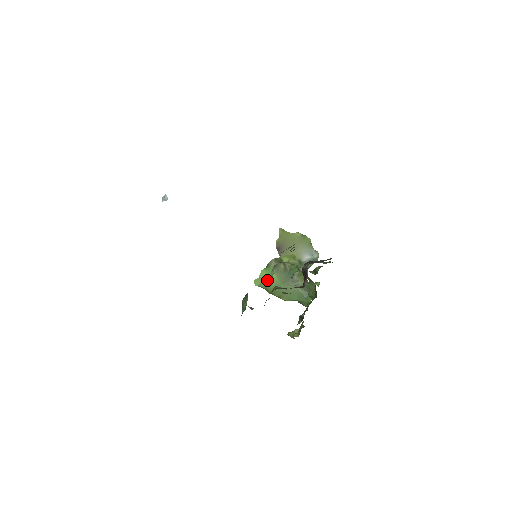
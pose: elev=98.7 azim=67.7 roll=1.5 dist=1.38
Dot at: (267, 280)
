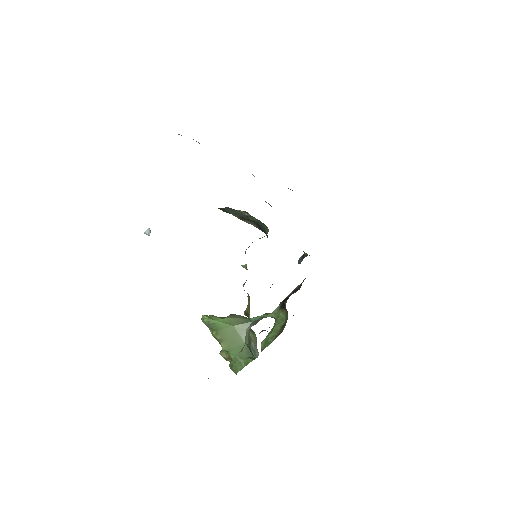
Dot at: (219, 318)
